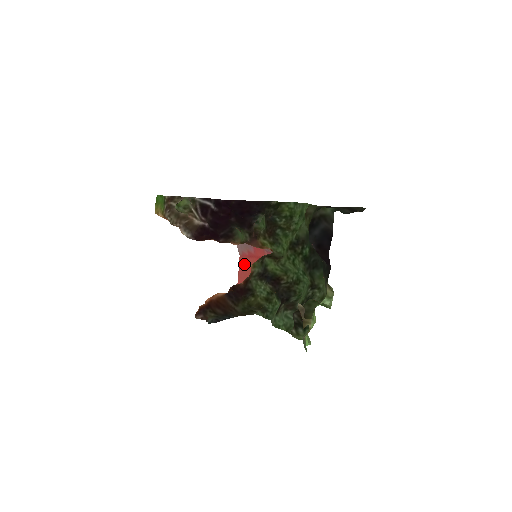
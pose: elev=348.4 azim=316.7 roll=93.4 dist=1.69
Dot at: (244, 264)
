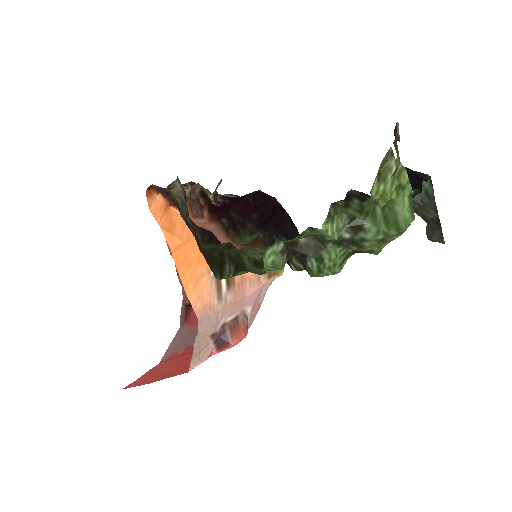
Dot at: (163, 365)
